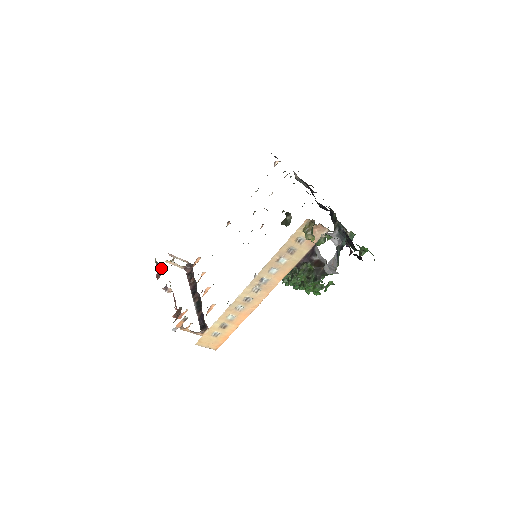
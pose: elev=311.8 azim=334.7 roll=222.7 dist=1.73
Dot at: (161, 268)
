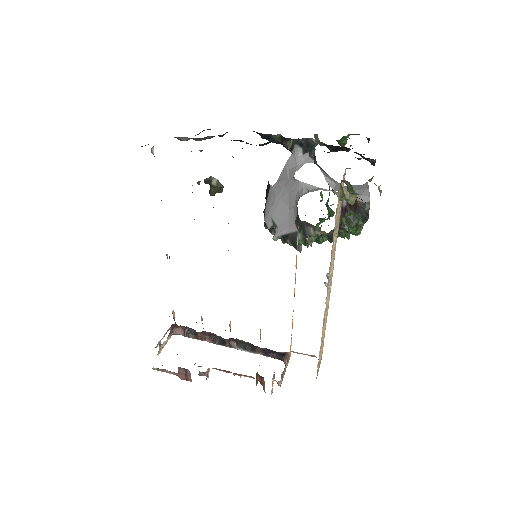
Dot at: (180, 370)
